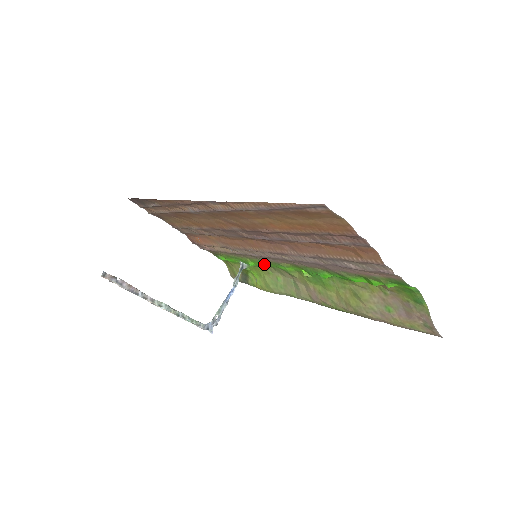
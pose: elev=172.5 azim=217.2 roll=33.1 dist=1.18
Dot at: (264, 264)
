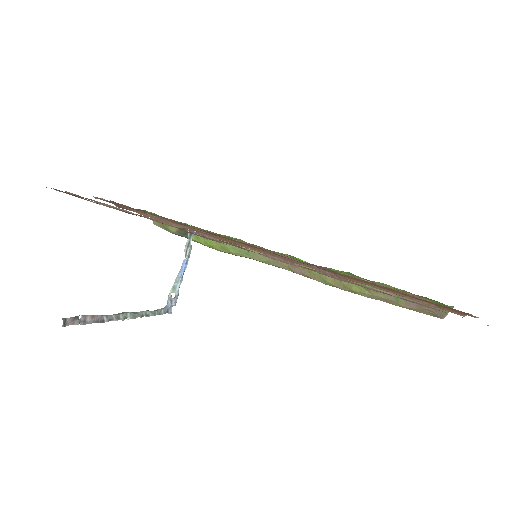
Dot at: (236, 239)
